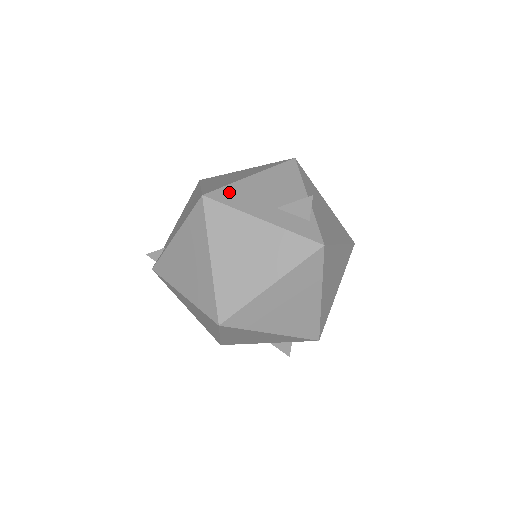
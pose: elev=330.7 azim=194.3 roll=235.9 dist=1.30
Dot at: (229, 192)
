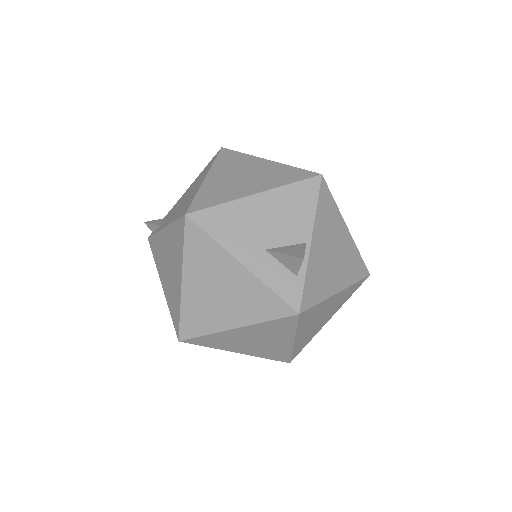
Dot at: (218, 215)
